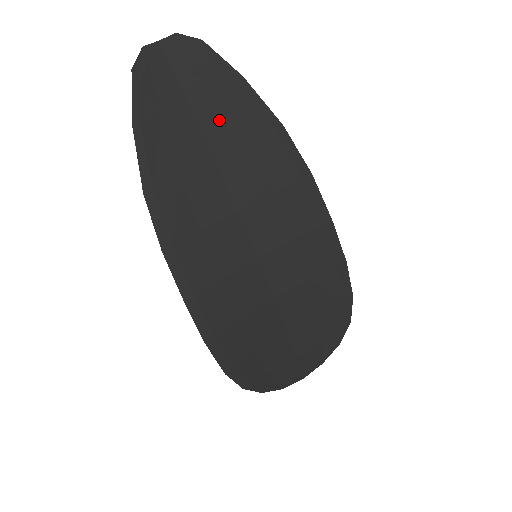
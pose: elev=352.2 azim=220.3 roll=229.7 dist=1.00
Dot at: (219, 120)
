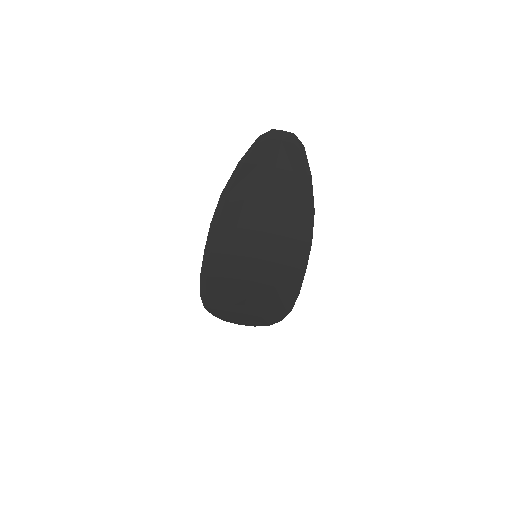
Dot at: (284, 186)
